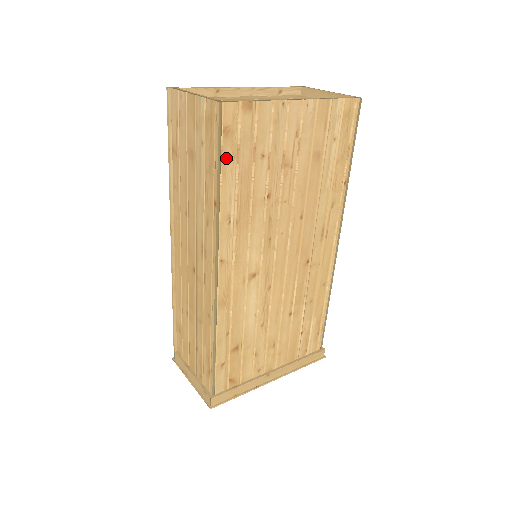
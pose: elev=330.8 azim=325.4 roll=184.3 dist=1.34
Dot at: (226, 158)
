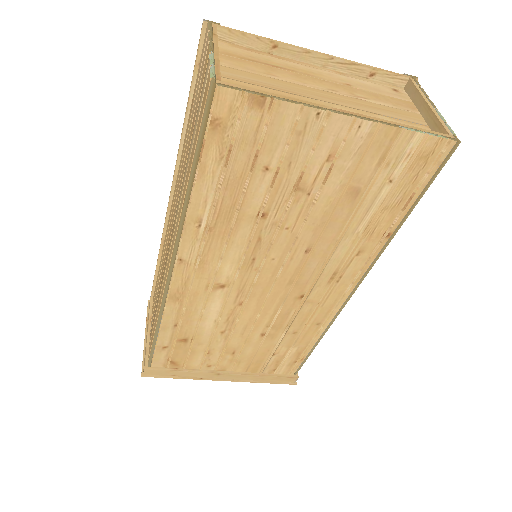
Dot at: (208, 155)
